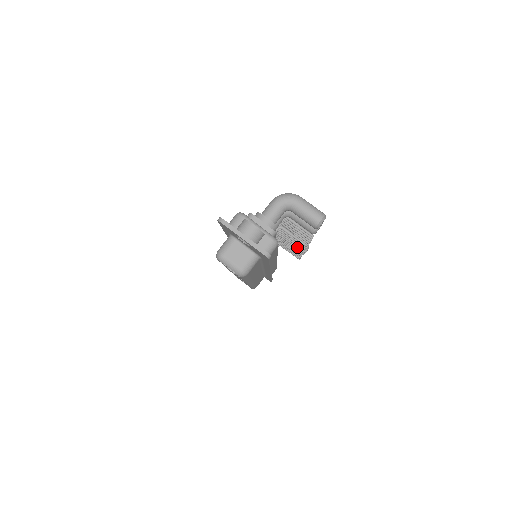
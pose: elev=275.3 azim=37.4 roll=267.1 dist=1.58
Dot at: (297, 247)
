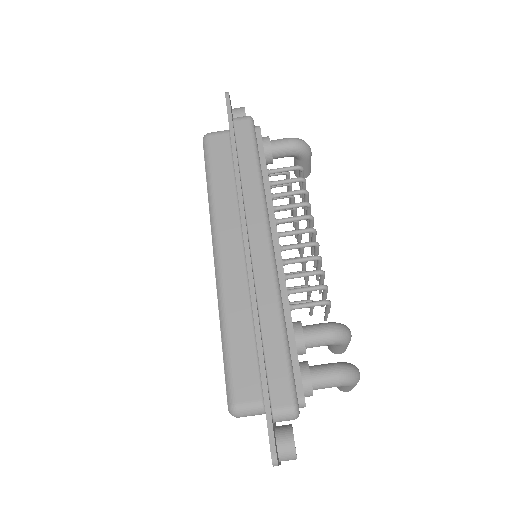
Dot at: occluded
